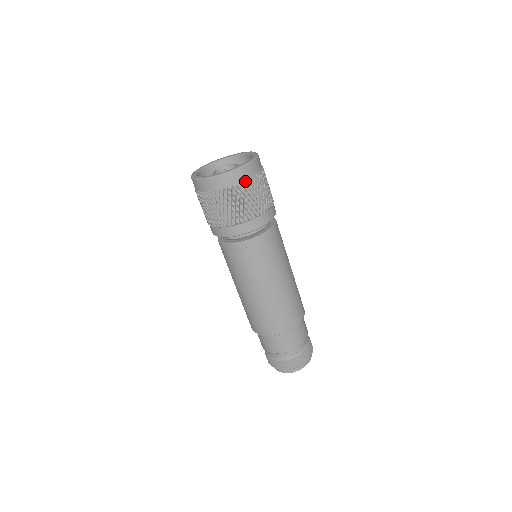
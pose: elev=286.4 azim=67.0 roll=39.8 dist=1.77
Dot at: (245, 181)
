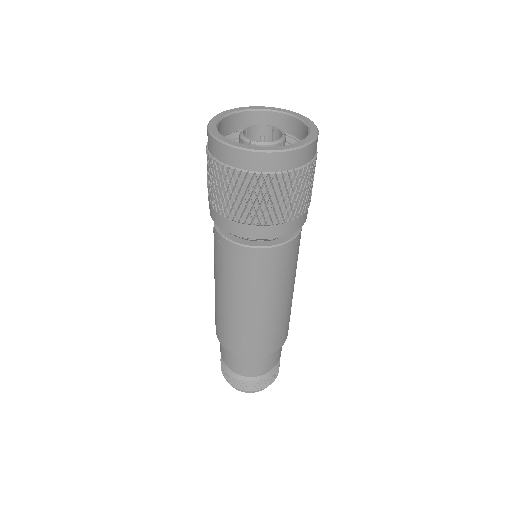
Dot at: (243, 171)
